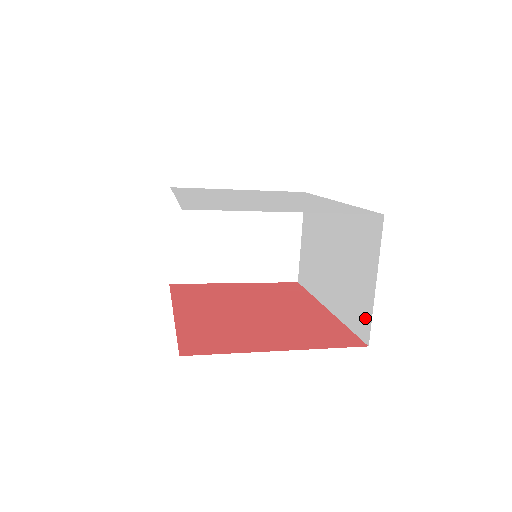
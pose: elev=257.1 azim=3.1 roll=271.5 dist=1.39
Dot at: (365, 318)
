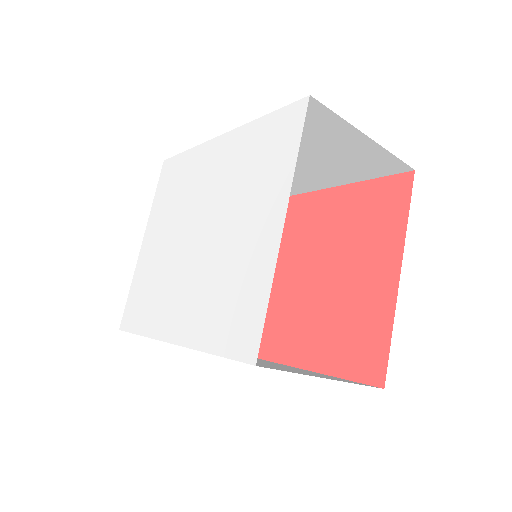
Dot at: (385, 162)
